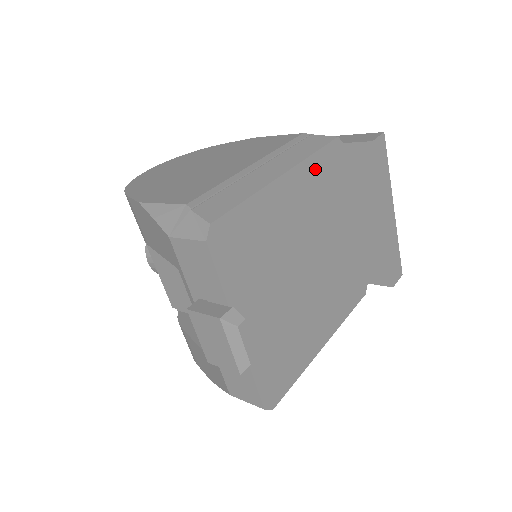
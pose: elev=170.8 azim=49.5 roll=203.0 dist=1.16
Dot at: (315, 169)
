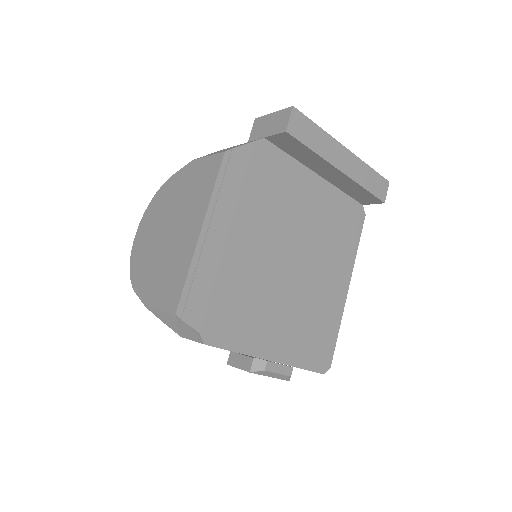
Dot at: (252, 193)
